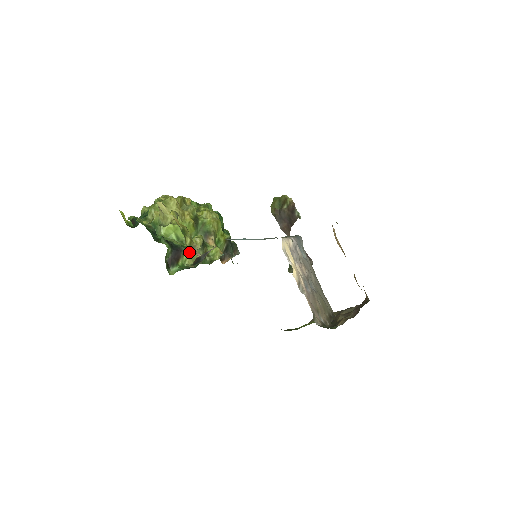
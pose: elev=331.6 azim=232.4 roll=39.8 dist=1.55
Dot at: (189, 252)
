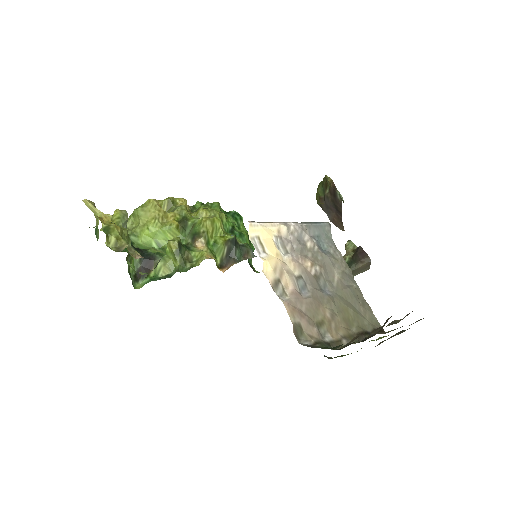
Dot at: (165, 260)
